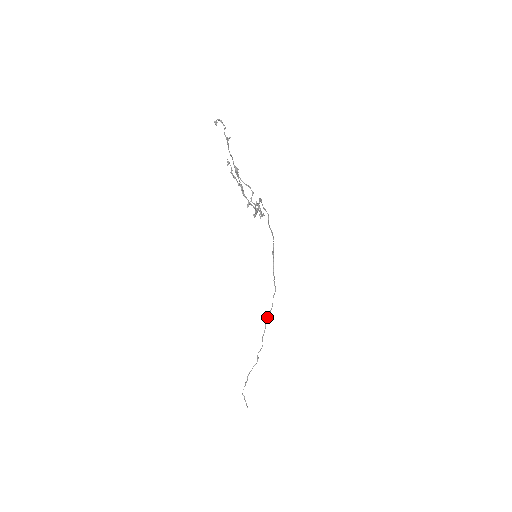
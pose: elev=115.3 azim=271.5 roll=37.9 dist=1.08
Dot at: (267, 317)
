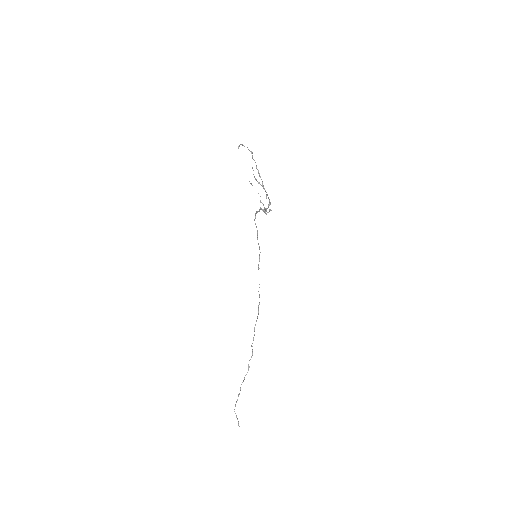
Dot at: occluded
